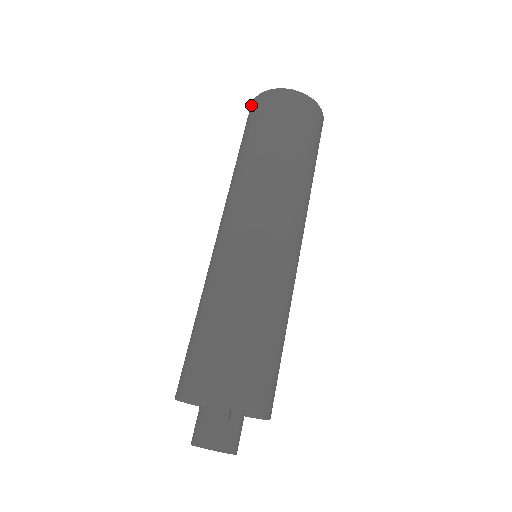
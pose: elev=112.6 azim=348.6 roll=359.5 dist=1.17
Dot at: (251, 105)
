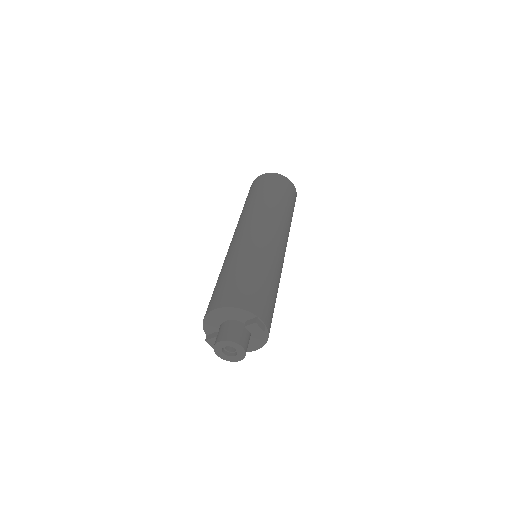
Dot at: (267, 174)
